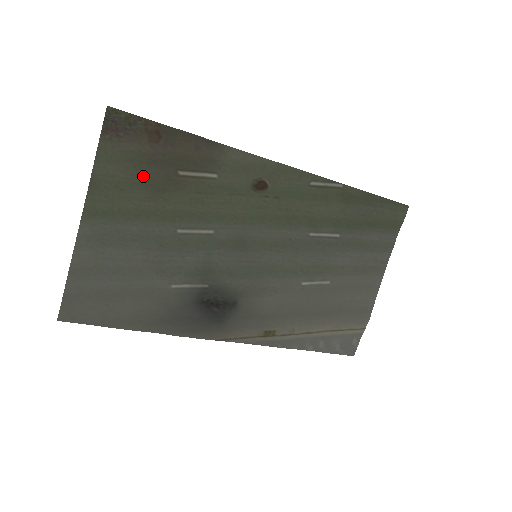
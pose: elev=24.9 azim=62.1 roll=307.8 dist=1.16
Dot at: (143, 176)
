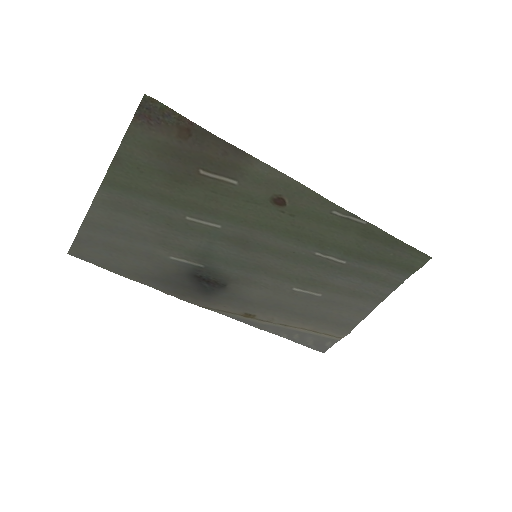
Dot at: (165, 165)
